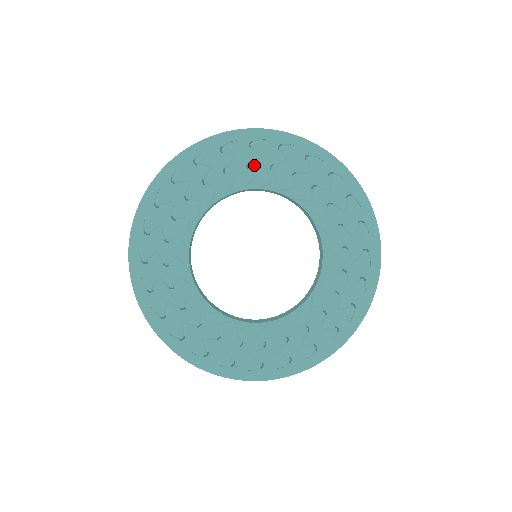
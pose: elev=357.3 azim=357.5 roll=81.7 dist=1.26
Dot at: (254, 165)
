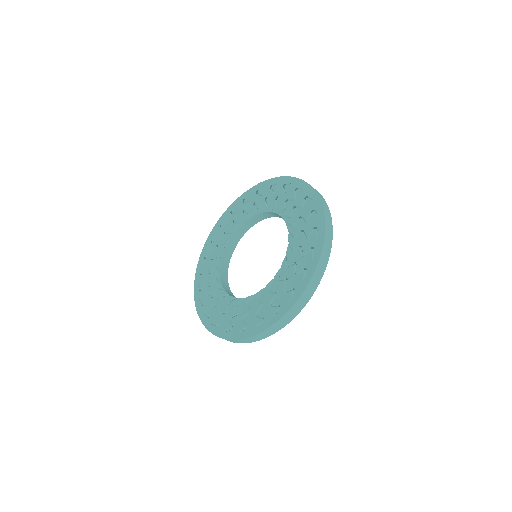
Dot at: (246, 209)
